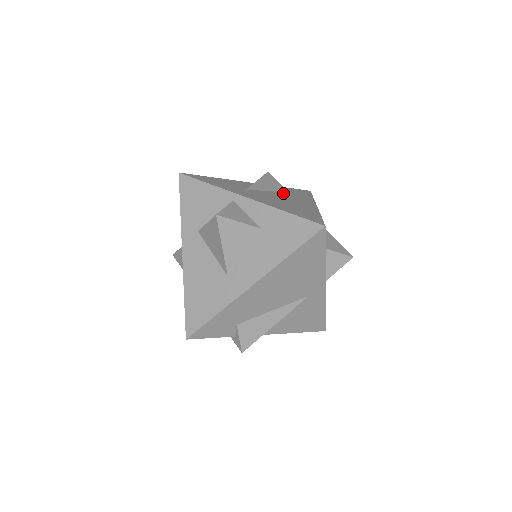
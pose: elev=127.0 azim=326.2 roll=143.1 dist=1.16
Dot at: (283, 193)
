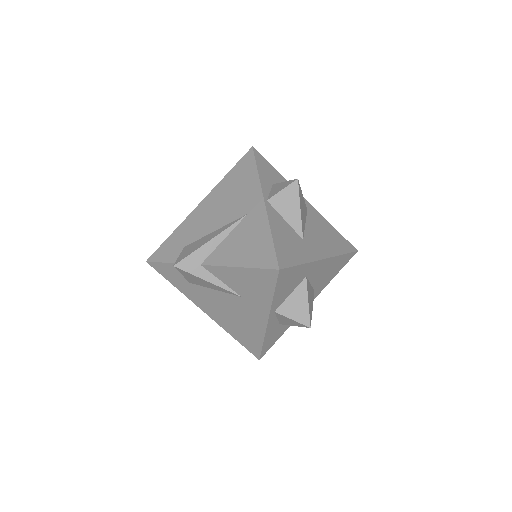
Dot at: occluded
